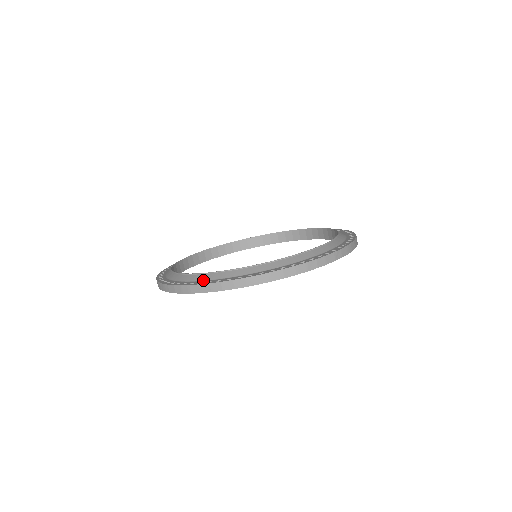
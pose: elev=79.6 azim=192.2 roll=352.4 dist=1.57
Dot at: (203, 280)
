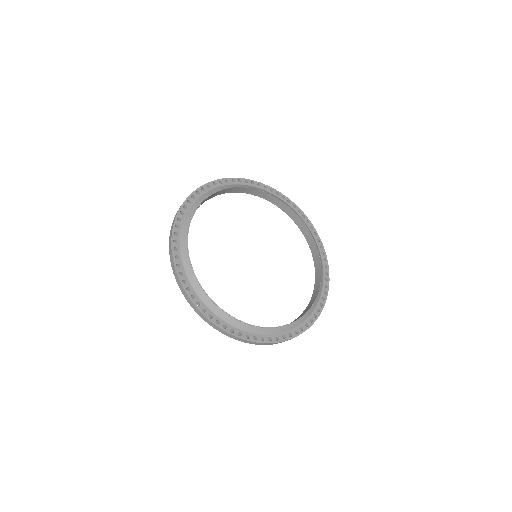
Dot at: (288, 331)
